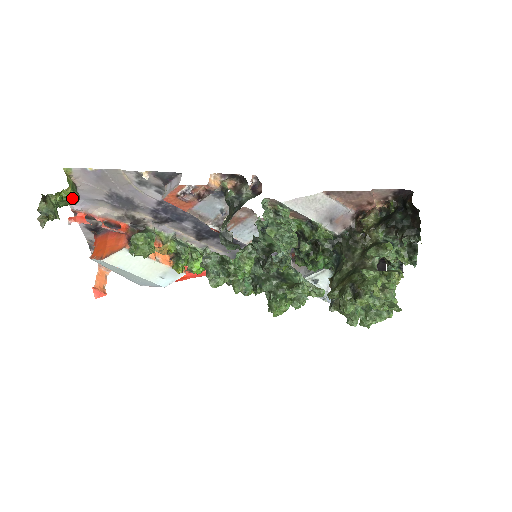
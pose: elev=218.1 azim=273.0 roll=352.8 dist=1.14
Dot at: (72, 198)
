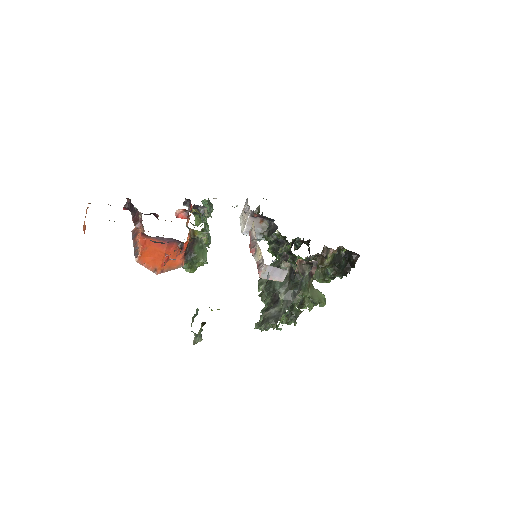
Dot at: occluded
